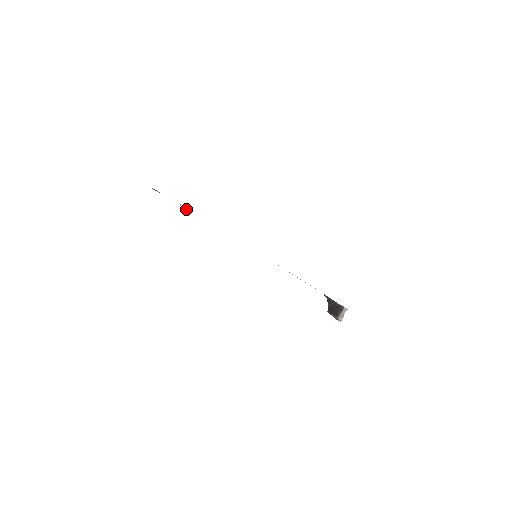
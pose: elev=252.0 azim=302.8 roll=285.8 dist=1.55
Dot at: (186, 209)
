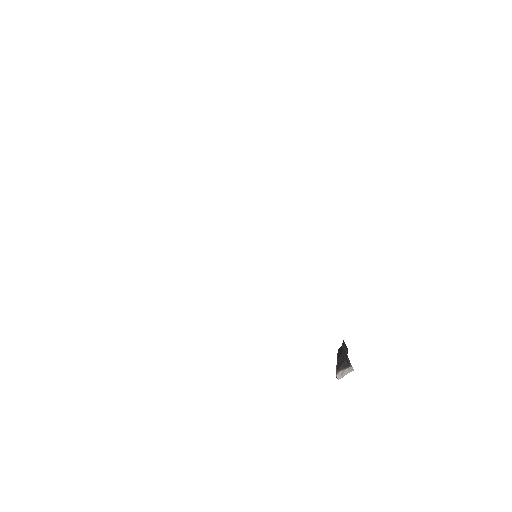
Dot at: occluded
